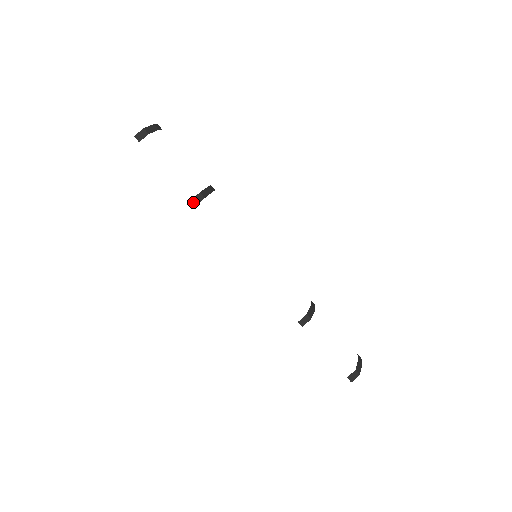
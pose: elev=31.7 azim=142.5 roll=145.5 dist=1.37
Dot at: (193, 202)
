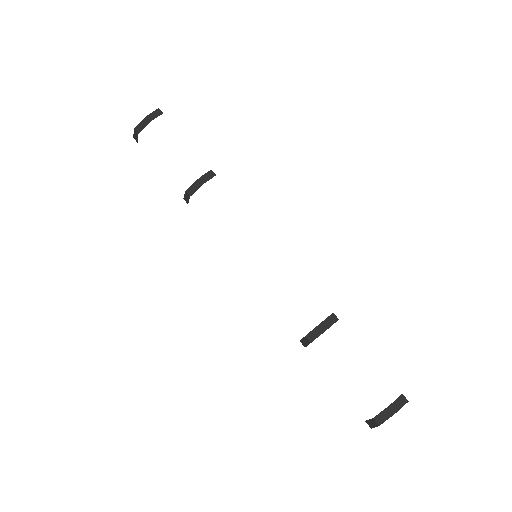
Dot at: (185, 200)
